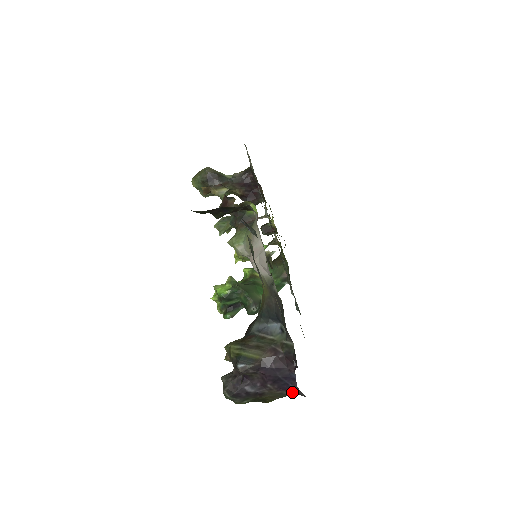
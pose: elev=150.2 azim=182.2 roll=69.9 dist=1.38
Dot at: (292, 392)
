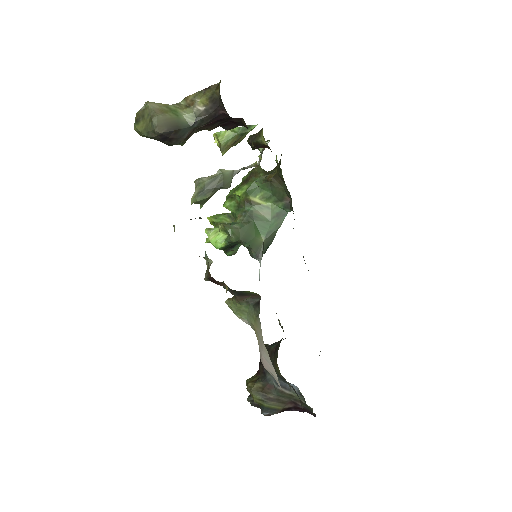
Dot at: occluded
